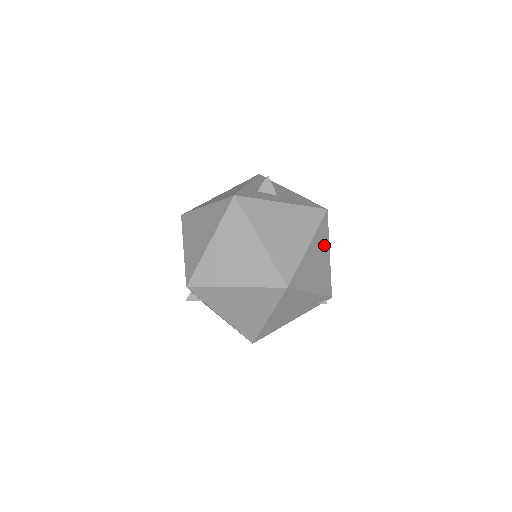
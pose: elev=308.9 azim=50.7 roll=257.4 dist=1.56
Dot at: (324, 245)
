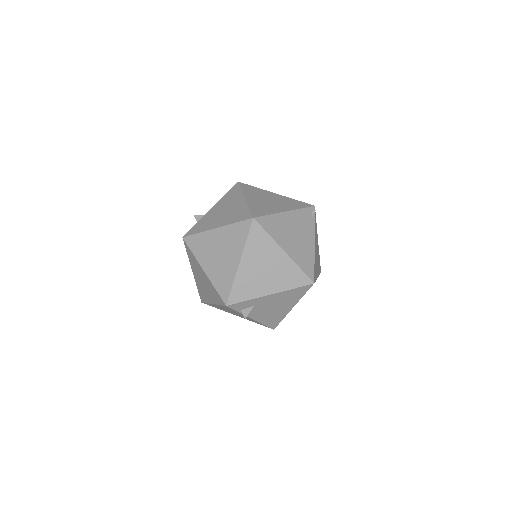
Dot at: (261, 193)
